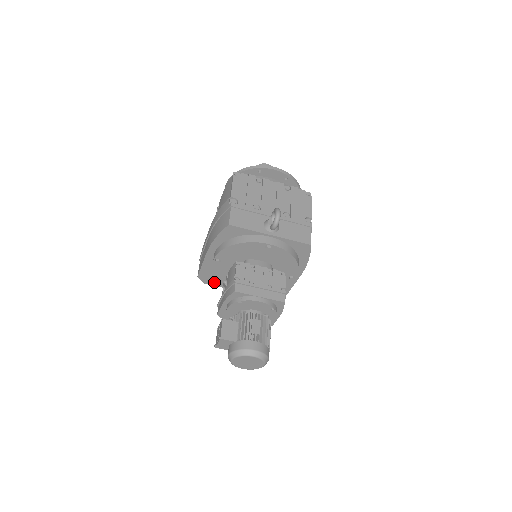
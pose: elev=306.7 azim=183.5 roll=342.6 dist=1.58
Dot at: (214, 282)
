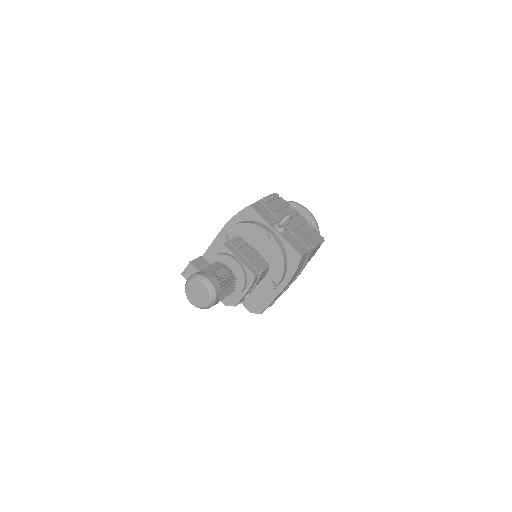
Dot at: occluded
